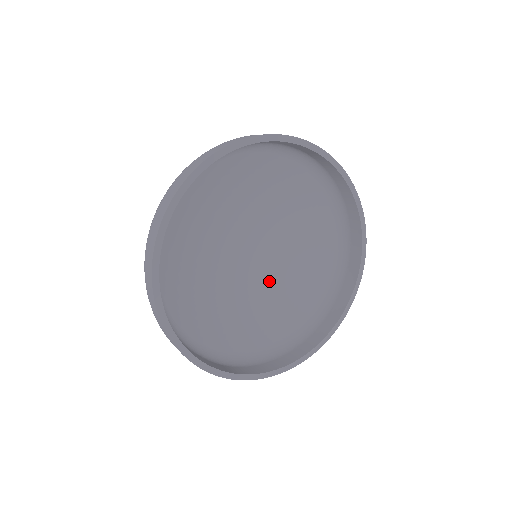
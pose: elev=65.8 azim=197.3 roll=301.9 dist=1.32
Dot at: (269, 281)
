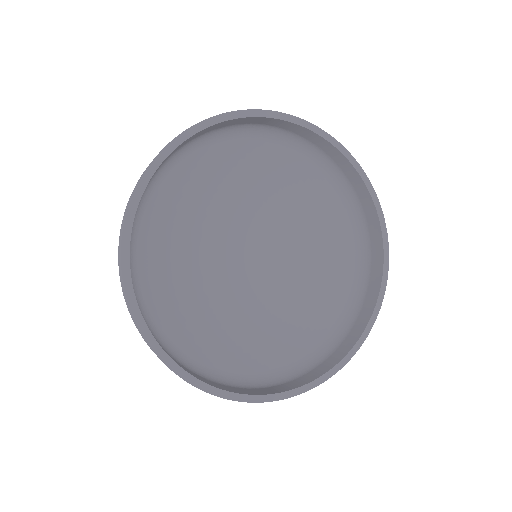
Dot at: (245, 305)
